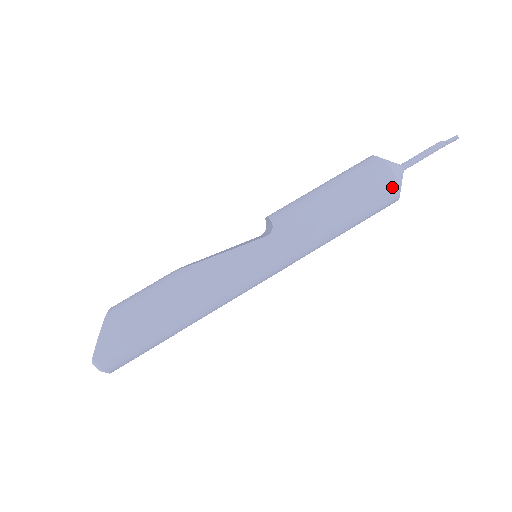
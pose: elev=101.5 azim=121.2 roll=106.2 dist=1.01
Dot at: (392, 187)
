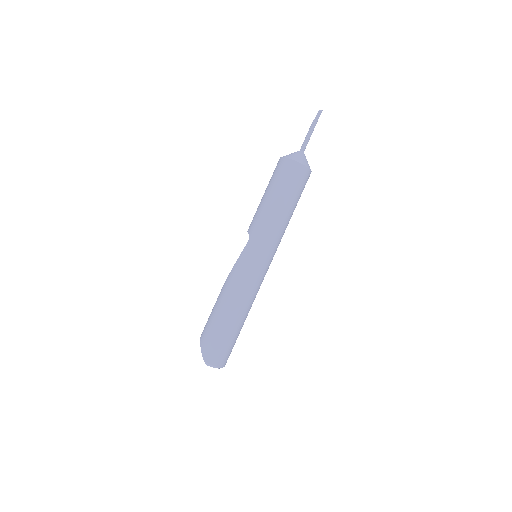
Dot at: (296, 166)
